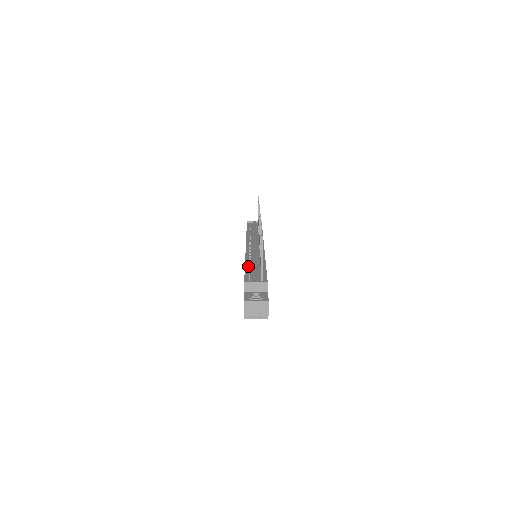
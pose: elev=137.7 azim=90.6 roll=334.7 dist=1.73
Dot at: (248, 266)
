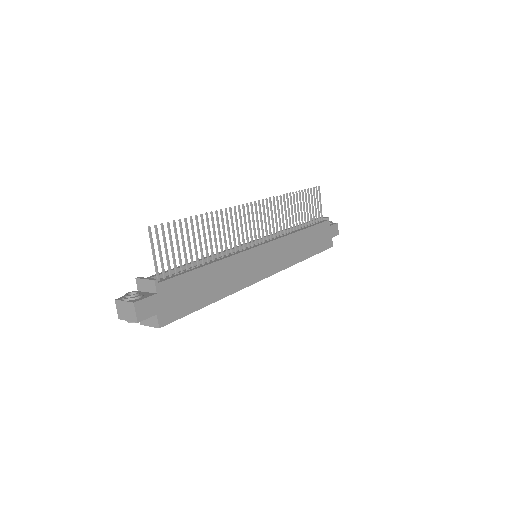
Dot at: occluded
